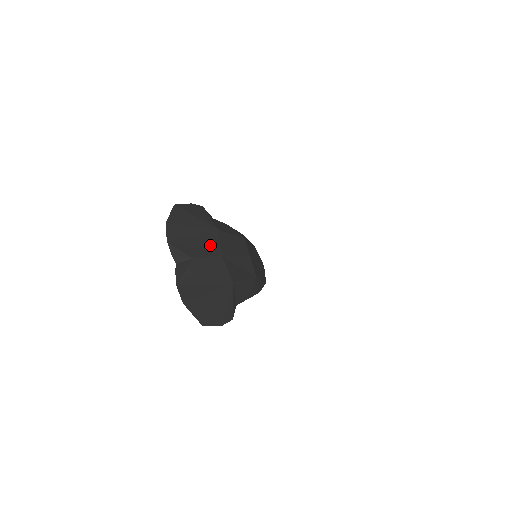
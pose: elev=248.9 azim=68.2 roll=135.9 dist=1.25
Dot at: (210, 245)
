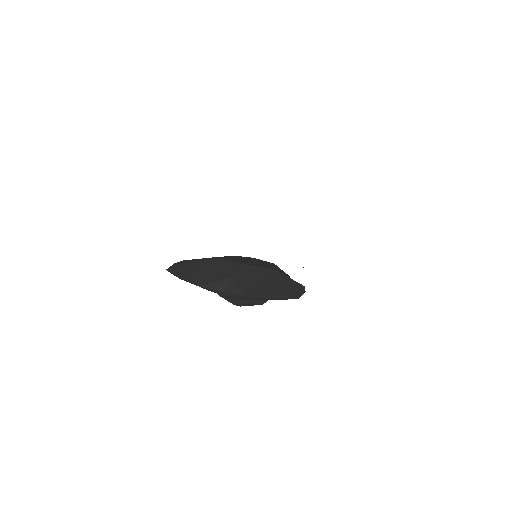
Dot at: (227, 266)
